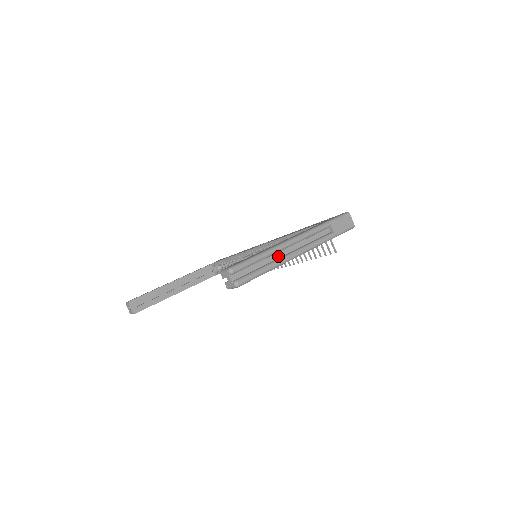
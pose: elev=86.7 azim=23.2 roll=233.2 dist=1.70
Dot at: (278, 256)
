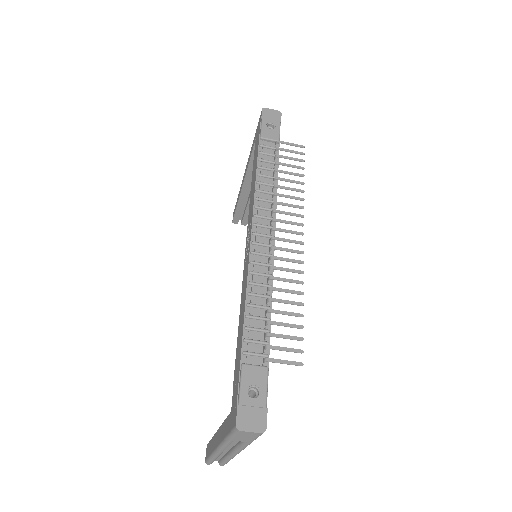
Dot at: (225, 451)
